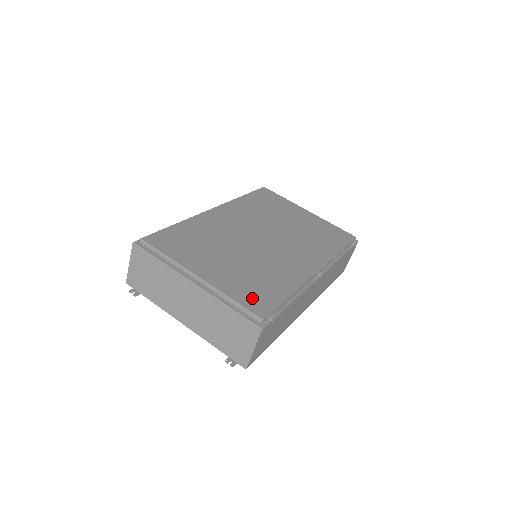
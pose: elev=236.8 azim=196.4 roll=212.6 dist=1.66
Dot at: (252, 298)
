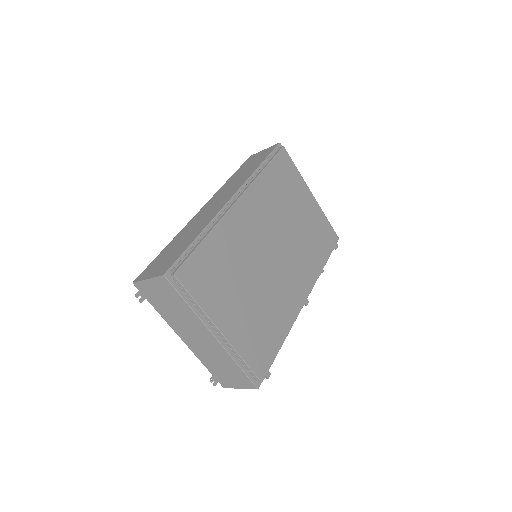
Dot at: (257, 355)
